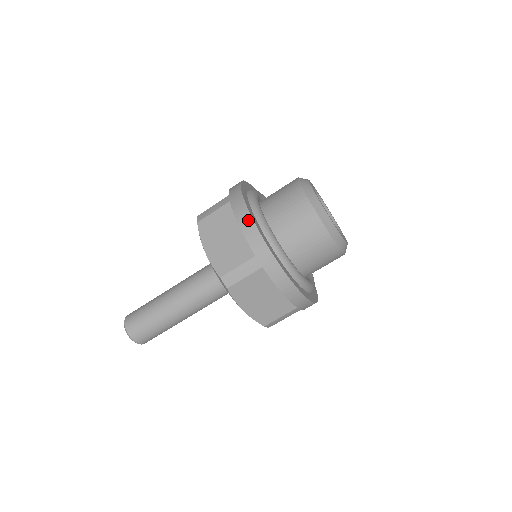
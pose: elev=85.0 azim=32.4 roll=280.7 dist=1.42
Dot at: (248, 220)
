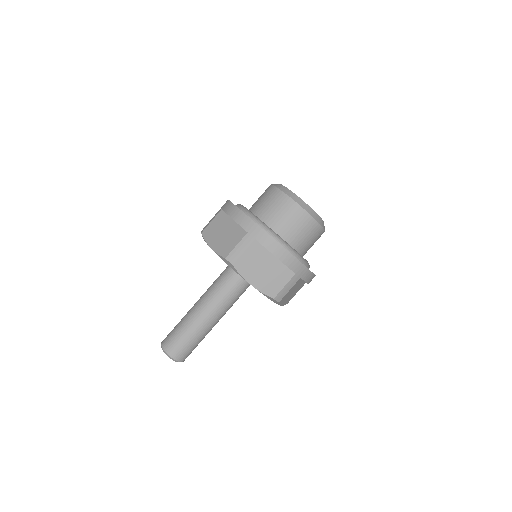
Dot at: (283, 252)
